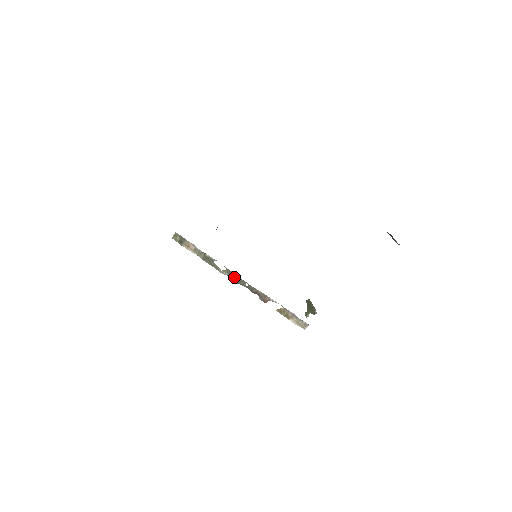
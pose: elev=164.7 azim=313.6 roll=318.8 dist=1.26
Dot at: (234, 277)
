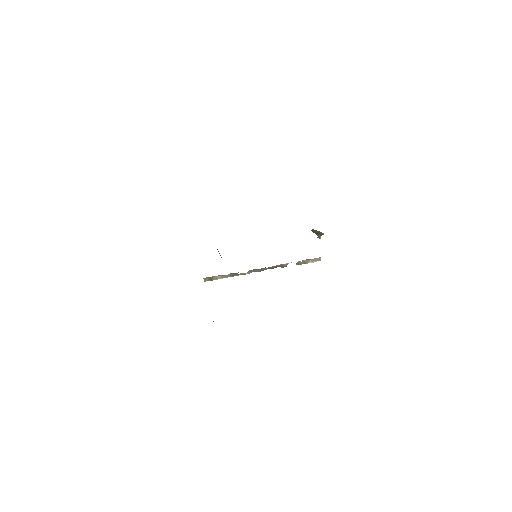
Dot at: (256, 270)
